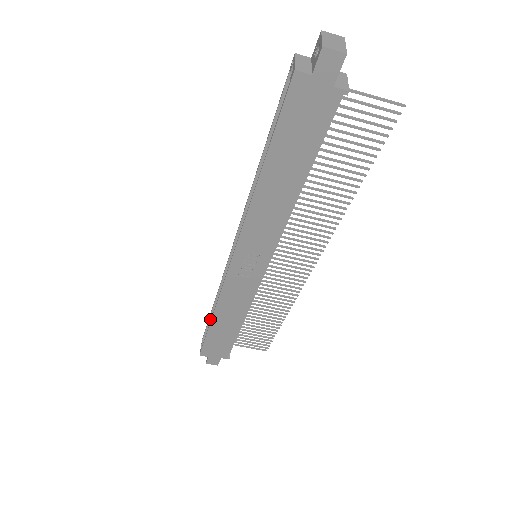
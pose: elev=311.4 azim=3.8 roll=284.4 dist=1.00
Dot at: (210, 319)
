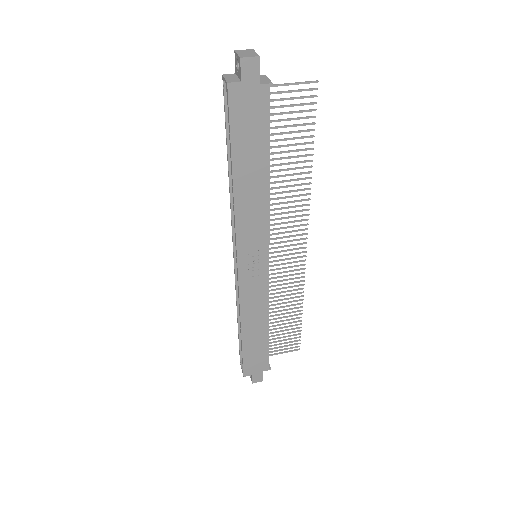
Dot at: (240, 338)
